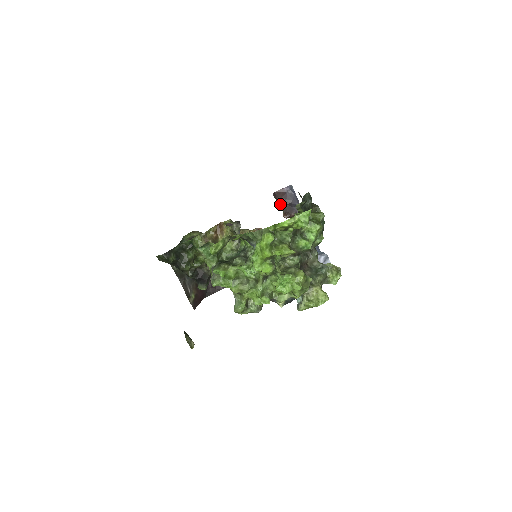
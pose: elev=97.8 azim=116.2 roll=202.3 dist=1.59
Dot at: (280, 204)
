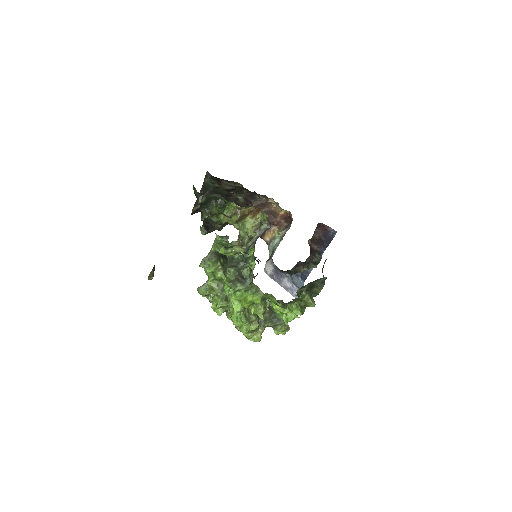
Dot at: (316, 232)
